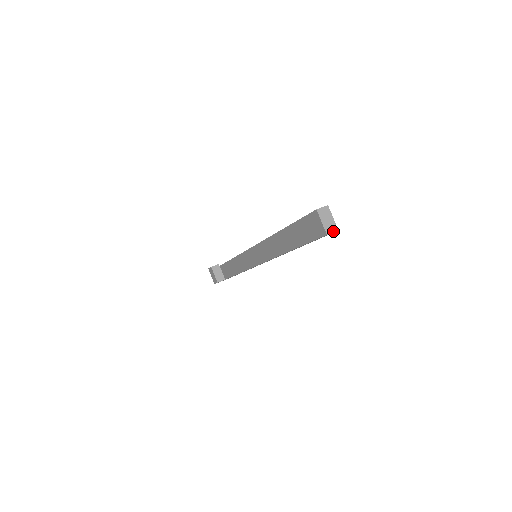
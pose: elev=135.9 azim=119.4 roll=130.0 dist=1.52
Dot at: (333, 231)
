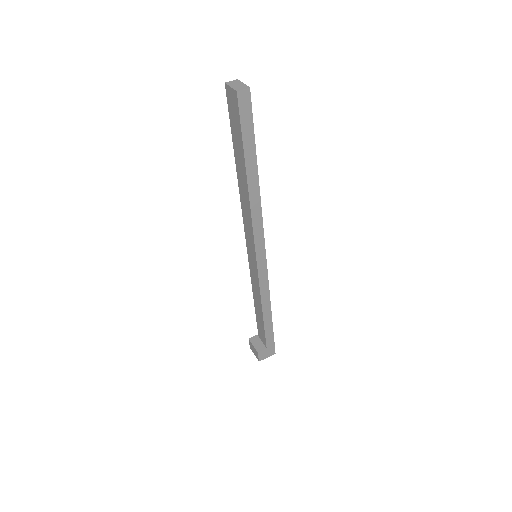
Dot at: (244, 89)
